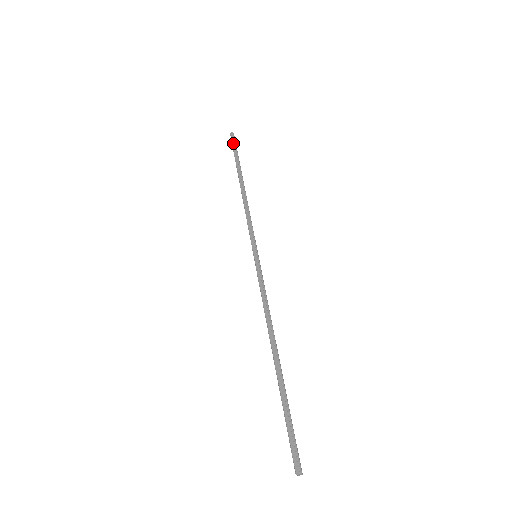
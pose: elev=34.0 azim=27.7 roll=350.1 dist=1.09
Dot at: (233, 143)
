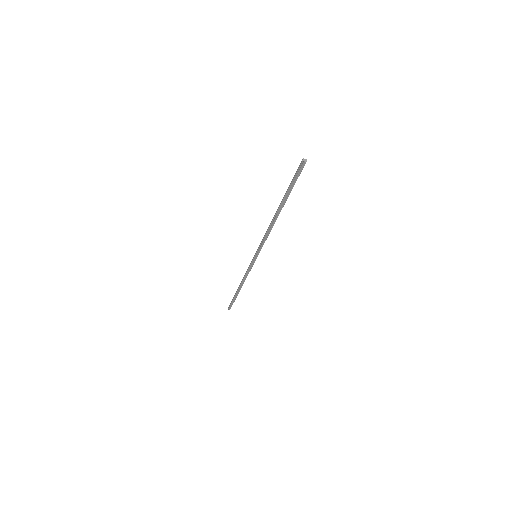
Dot at: (230, 304)
